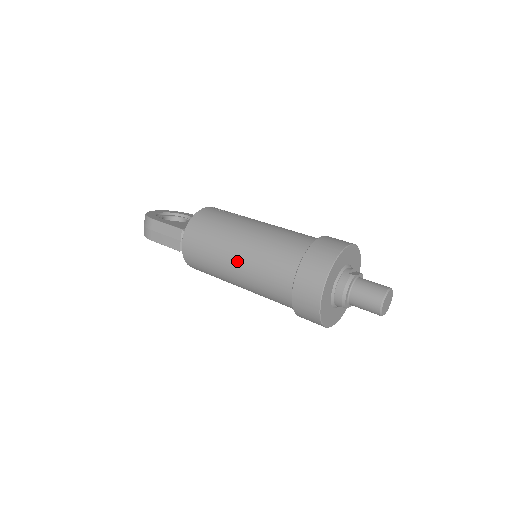
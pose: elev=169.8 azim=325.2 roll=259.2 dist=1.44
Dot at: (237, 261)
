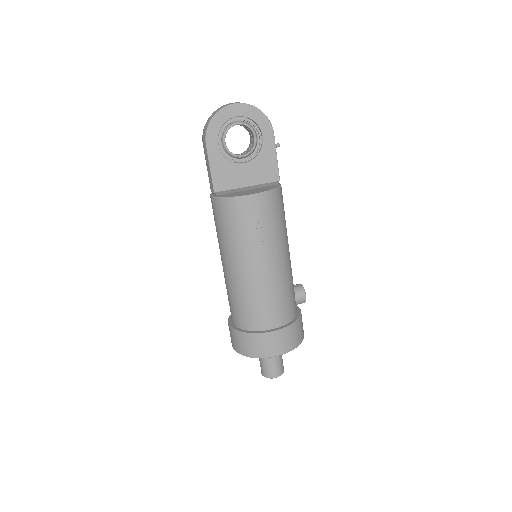
Dot at: (223, 266)
